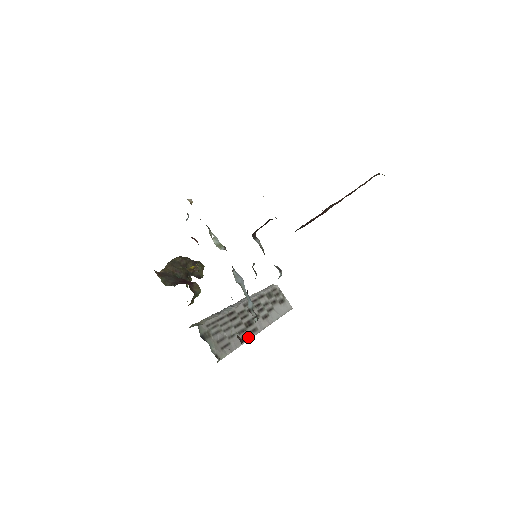
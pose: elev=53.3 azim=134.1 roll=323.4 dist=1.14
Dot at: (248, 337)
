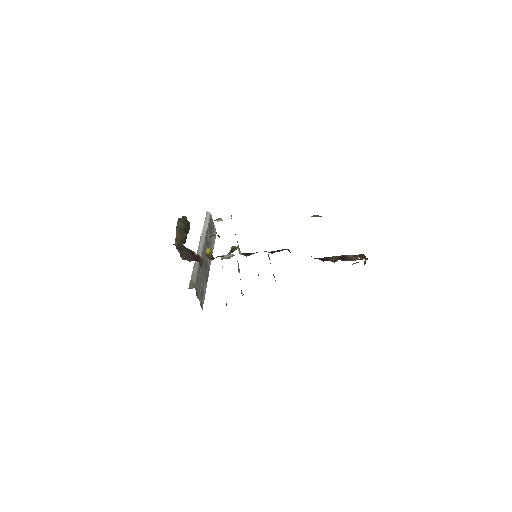
Dot at: (207, 278)
